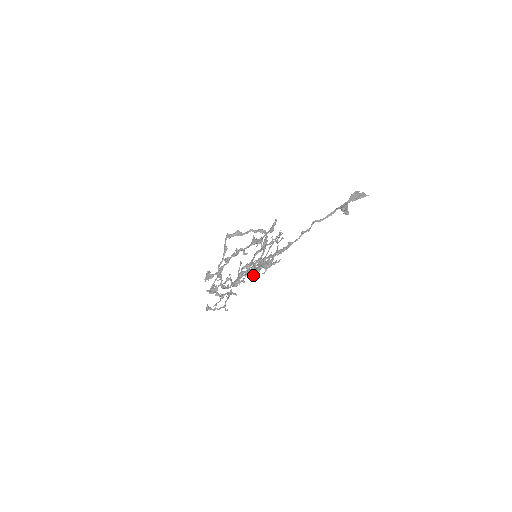
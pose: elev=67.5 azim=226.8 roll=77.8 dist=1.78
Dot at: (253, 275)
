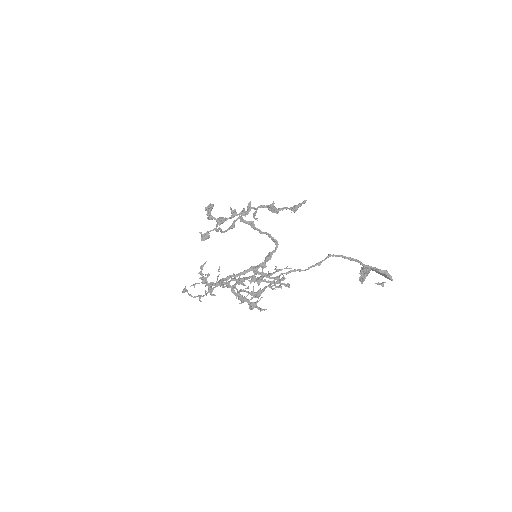
Dot at: occluded
